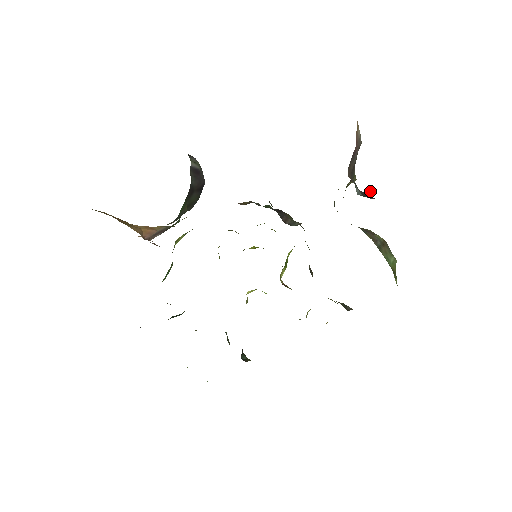
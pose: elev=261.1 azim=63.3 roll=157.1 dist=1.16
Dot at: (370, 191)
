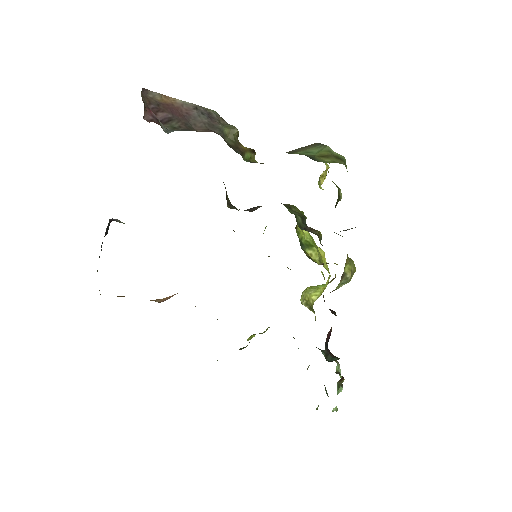
Dot at: occluded
